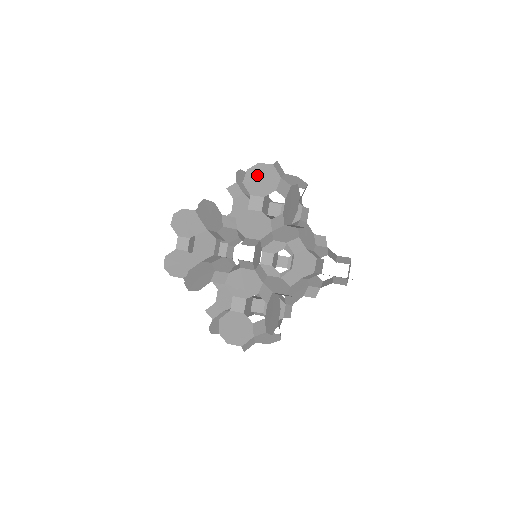
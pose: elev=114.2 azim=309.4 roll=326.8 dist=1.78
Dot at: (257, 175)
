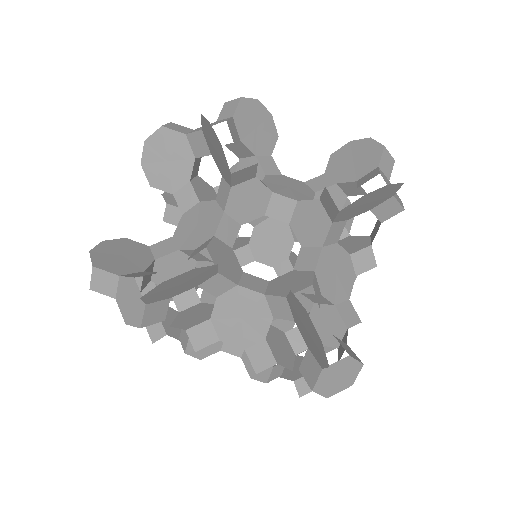
Dot at: (354, 152)
